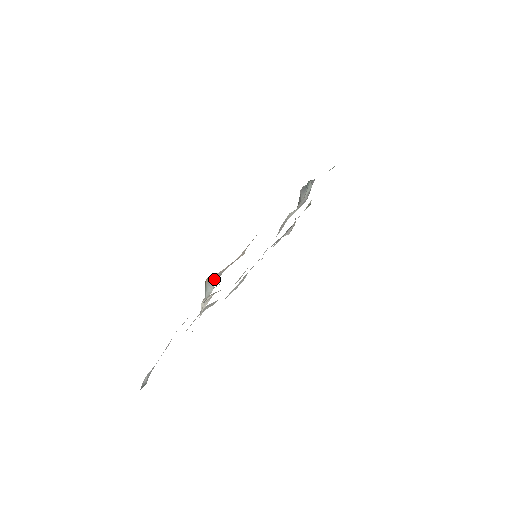
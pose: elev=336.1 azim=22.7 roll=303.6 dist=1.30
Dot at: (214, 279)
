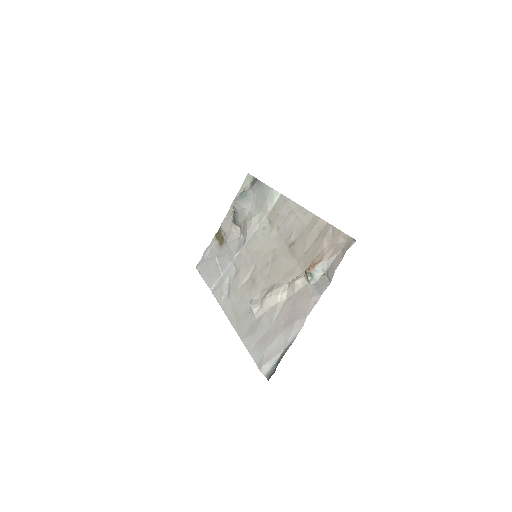
Dot at: (322, 265)
